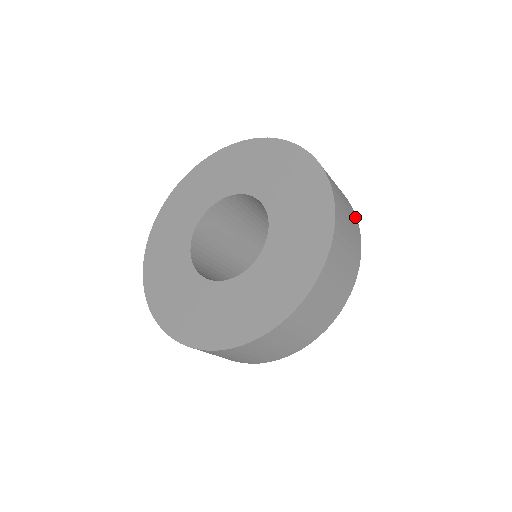
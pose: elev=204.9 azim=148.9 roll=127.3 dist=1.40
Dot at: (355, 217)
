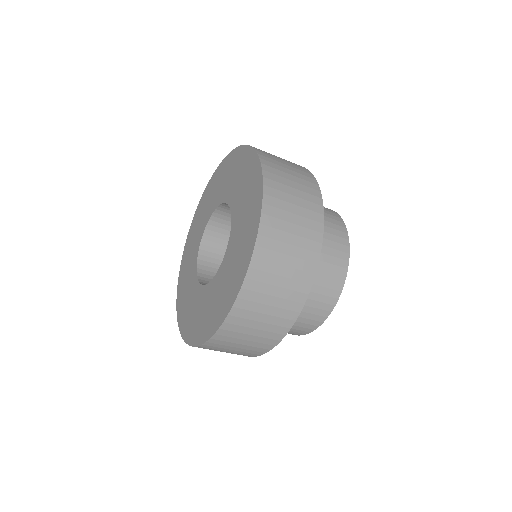
Dot at: (318, 222)
